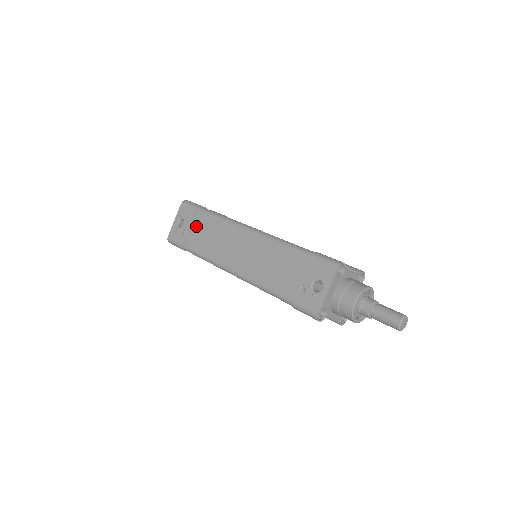
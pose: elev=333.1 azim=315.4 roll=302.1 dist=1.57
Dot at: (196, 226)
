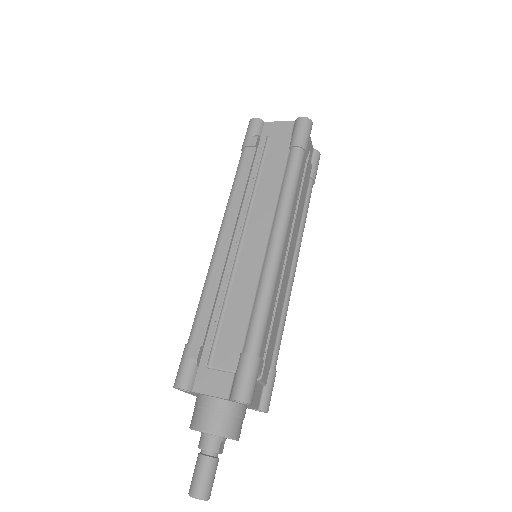
Dot at: occluded
